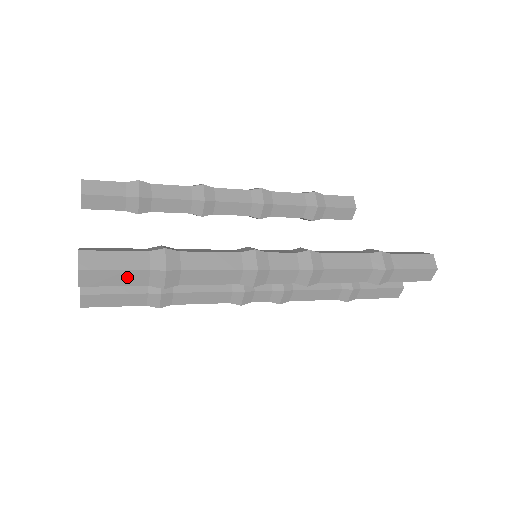
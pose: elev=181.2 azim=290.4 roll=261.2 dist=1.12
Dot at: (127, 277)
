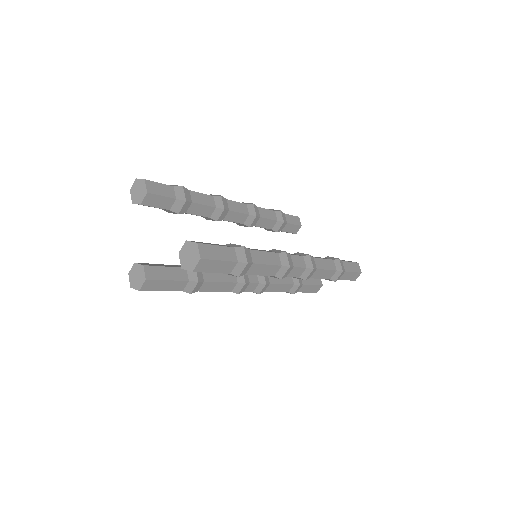
Dot at: (223, 266)
